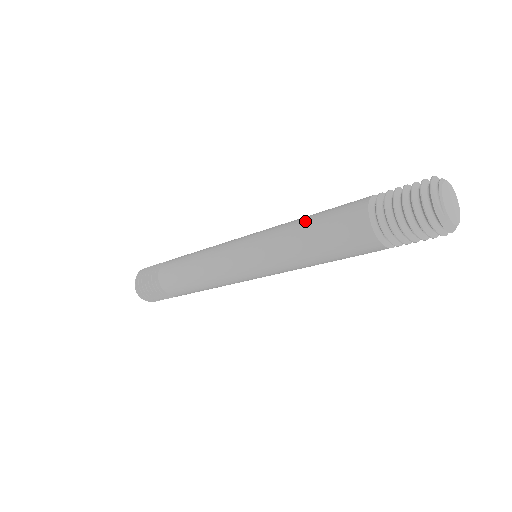
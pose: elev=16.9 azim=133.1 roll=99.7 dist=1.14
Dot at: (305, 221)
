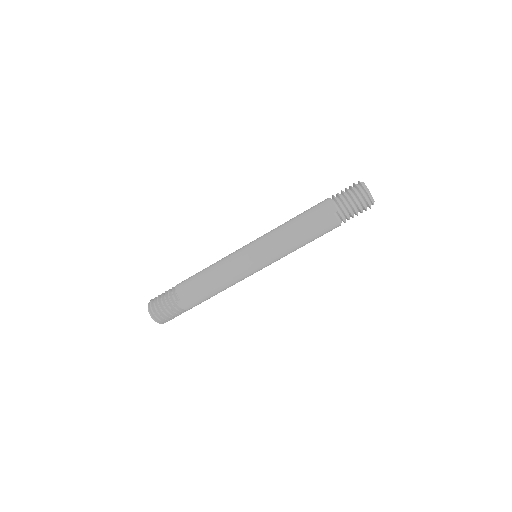
Dot at: occluded
